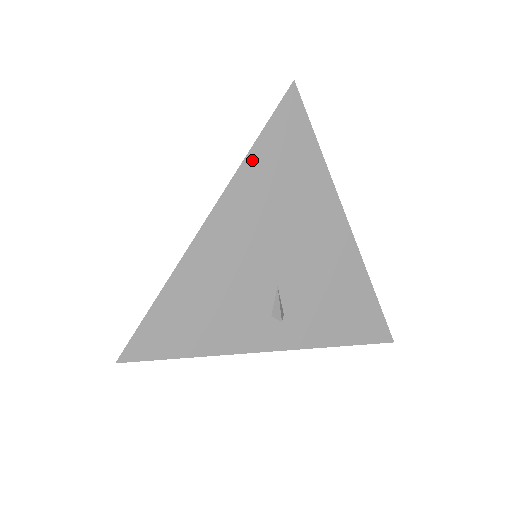
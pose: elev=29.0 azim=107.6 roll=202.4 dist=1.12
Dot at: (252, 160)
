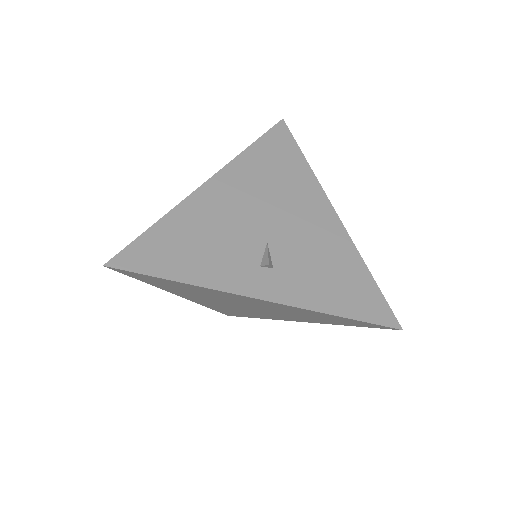
Dot at: (248, 154)
